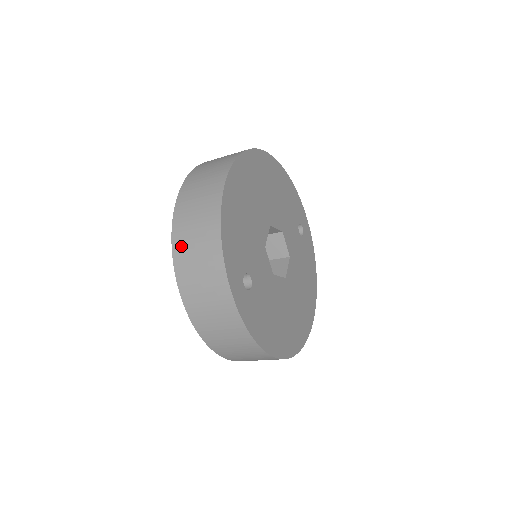
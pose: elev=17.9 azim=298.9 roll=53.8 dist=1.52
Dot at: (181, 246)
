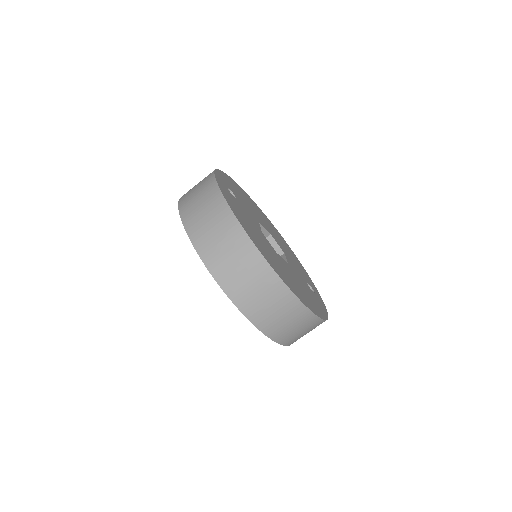
Dot at: occluded
